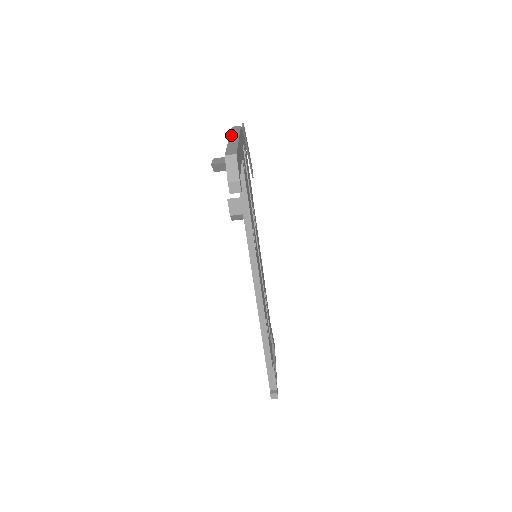
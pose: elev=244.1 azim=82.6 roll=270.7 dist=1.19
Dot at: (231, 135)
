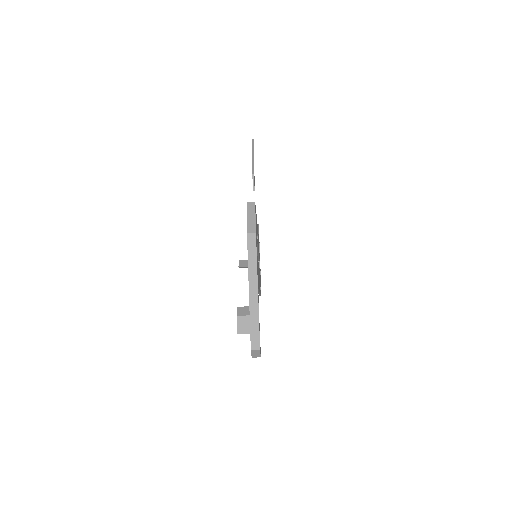
Dot at: (250, 276)
